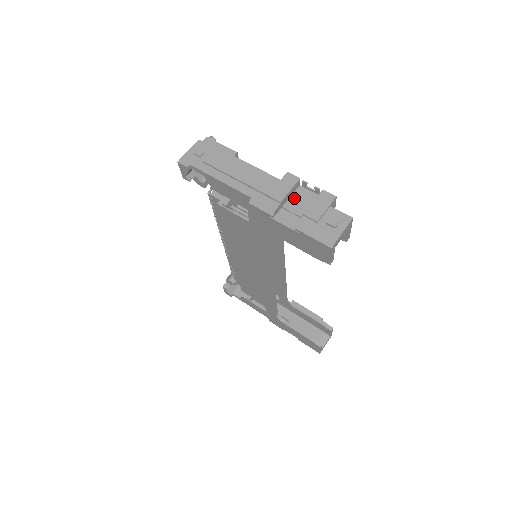
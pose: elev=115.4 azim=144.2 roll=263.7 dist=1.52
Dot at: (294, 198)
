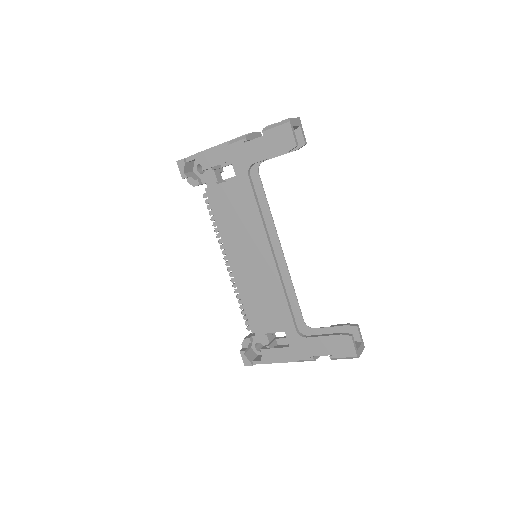
Dot at: occluded
